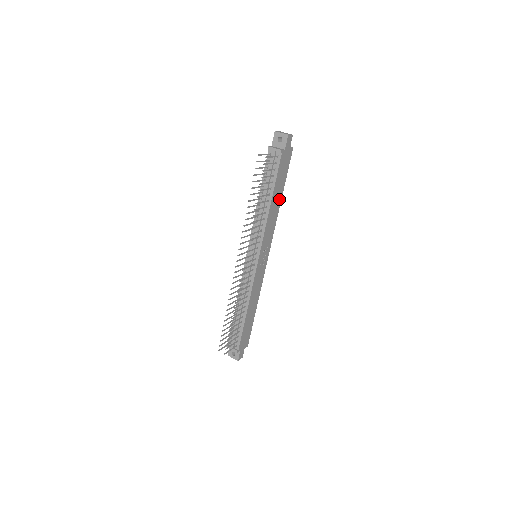
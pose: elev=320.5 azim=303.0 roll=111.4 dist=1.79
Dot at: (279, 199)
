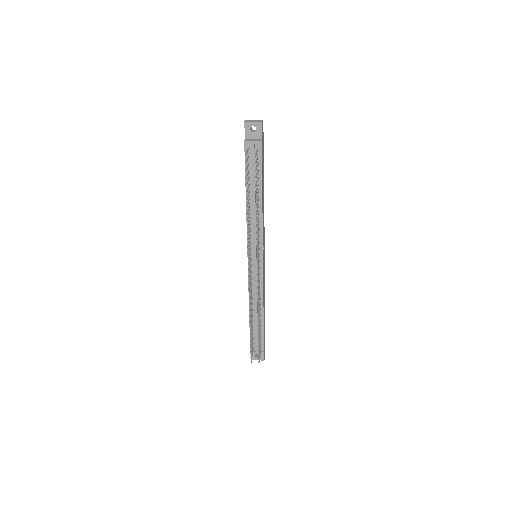
Dot at: (263, 191)
